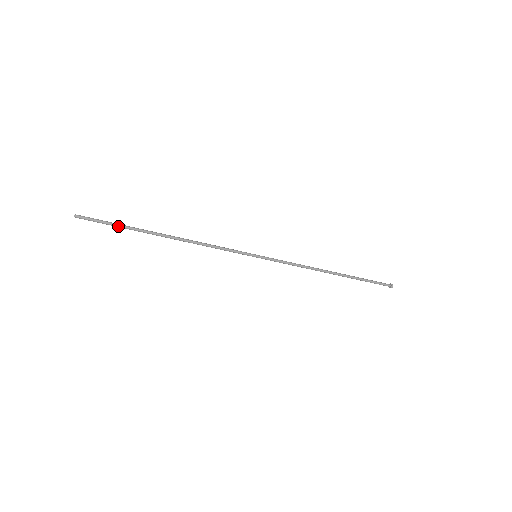
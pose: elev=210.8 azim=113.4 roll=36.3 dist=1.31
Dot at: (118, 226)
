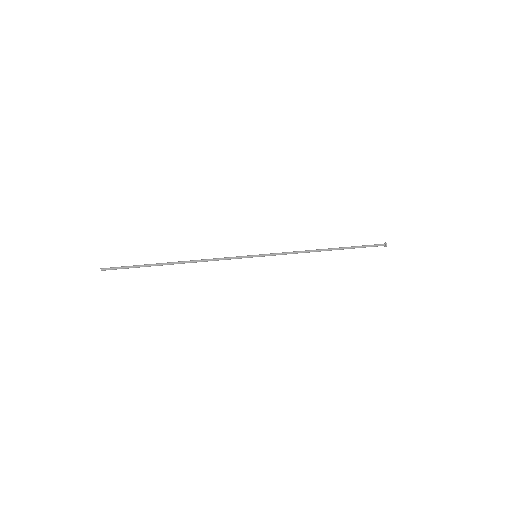
Dot at: (136, 267)
